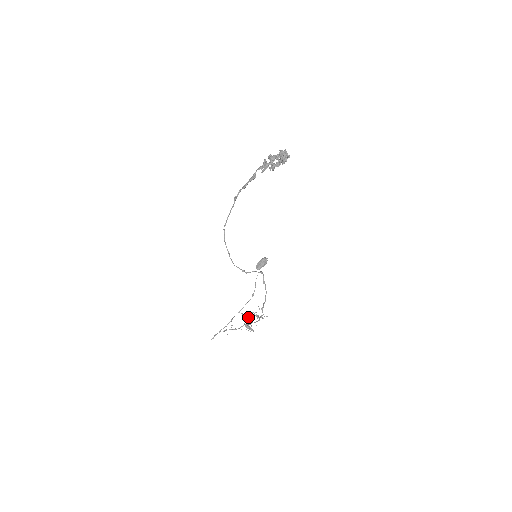
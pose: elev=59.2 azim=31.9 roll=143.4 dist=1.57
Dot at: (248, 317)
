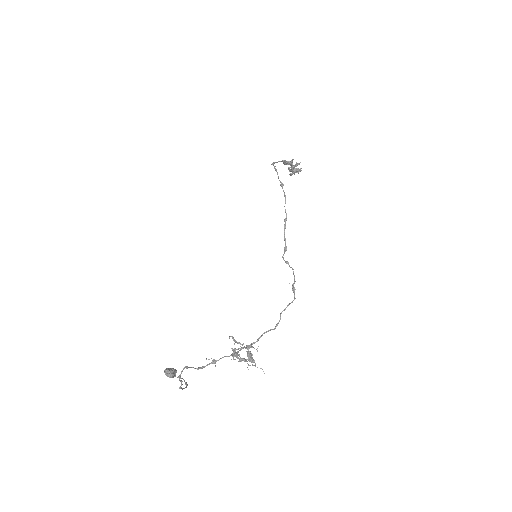
Dot at: (232, 356)
